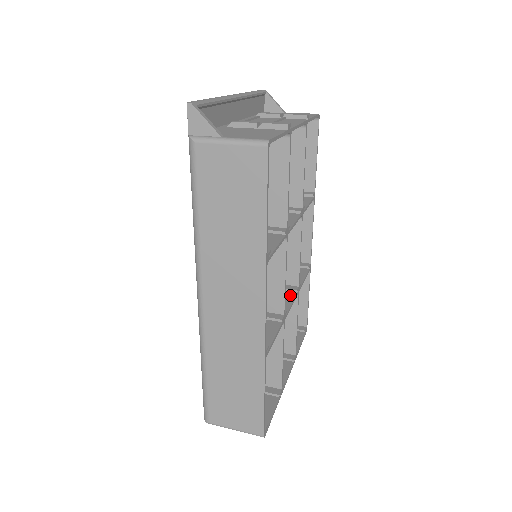
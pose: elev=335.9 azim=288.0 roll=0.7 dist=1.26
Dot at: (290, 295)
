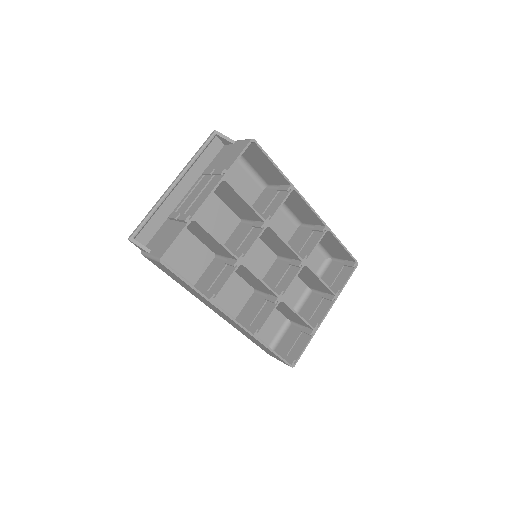
Dot at: (296, 270)
